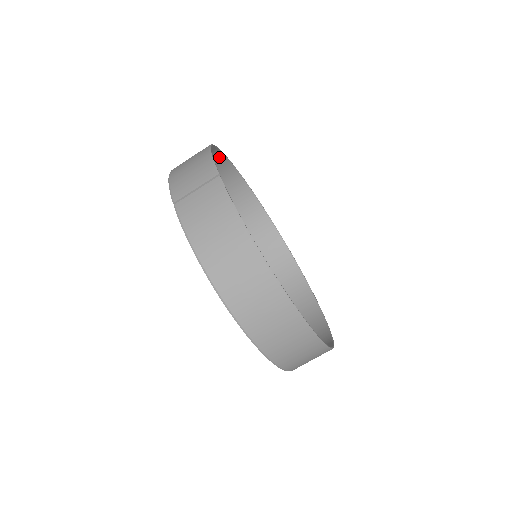
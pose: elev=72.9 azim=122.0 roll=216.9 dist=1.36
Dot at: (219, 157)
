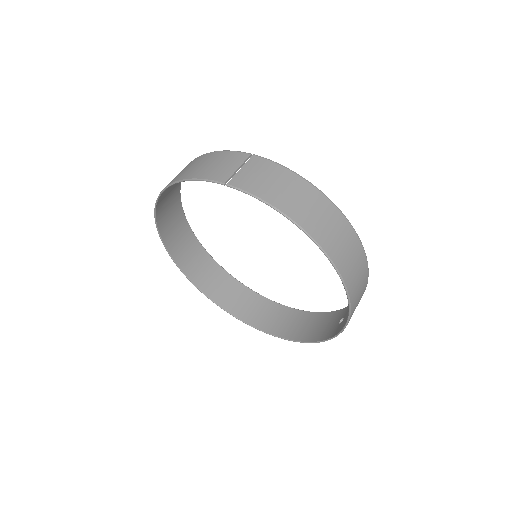
Dot at: (177, 188)
